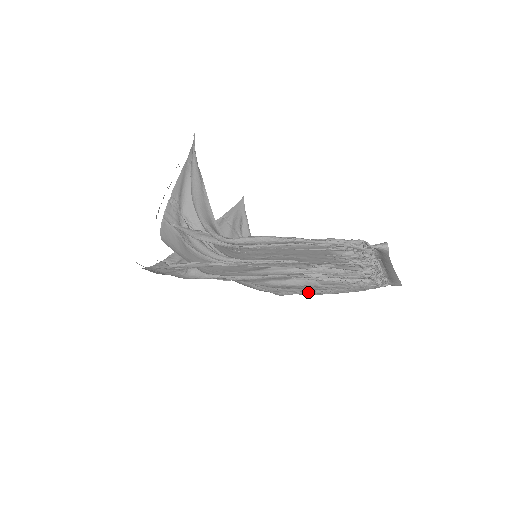
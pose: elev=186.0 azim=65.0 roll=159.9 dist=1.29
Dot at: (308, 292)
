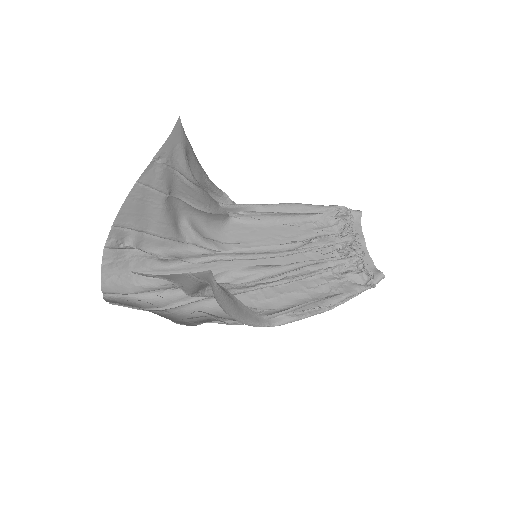
Dot at: occluded
